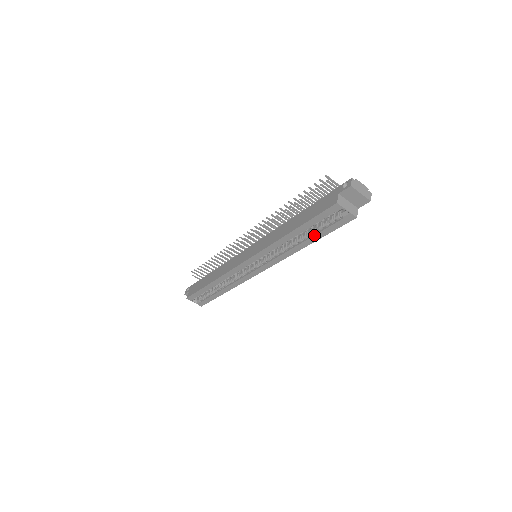
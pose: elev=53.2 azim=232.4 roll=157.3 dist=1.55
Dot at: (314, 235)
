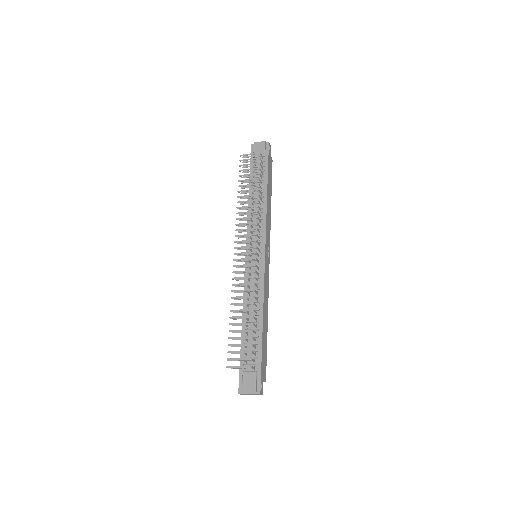
Dot at: occluded
